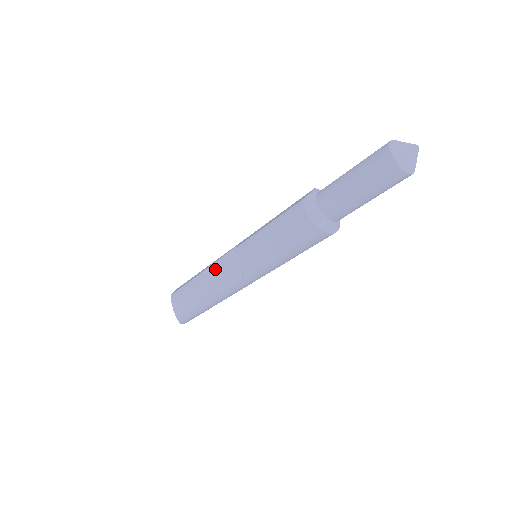
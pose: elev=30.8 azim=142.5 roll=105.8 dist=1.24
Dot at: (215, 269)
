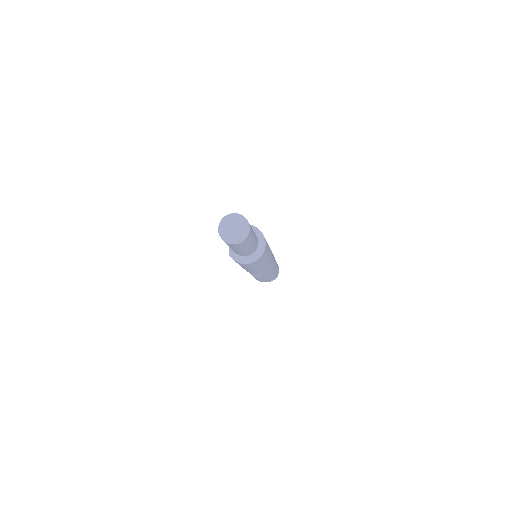
Dot at: occluded
